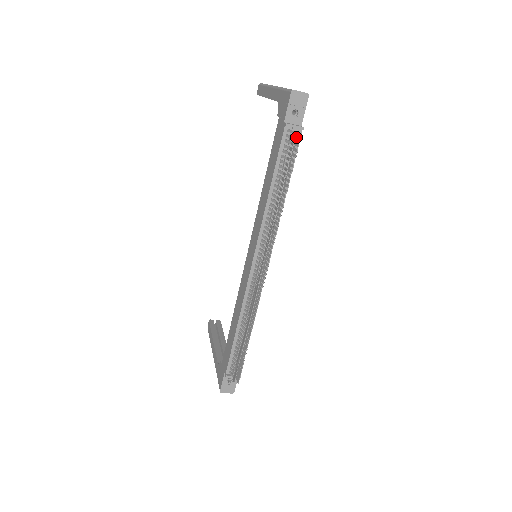
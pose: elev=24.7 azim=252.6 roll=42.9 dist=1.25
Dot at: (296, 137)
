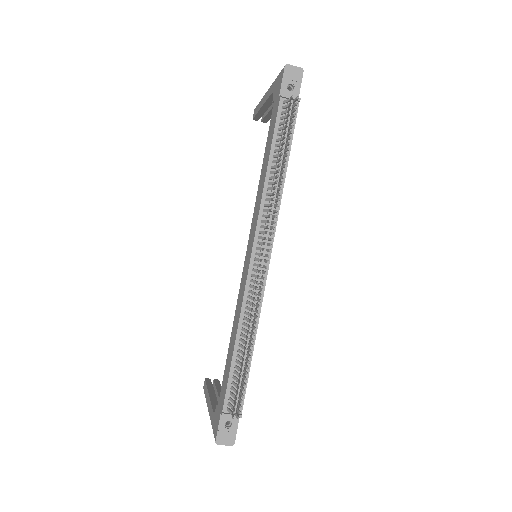
Dot at: (293, 104)
